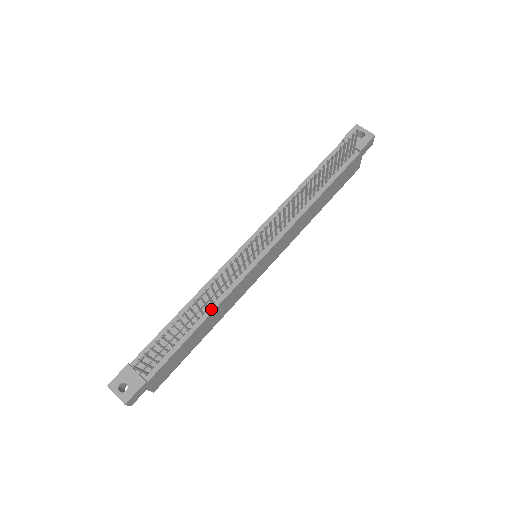
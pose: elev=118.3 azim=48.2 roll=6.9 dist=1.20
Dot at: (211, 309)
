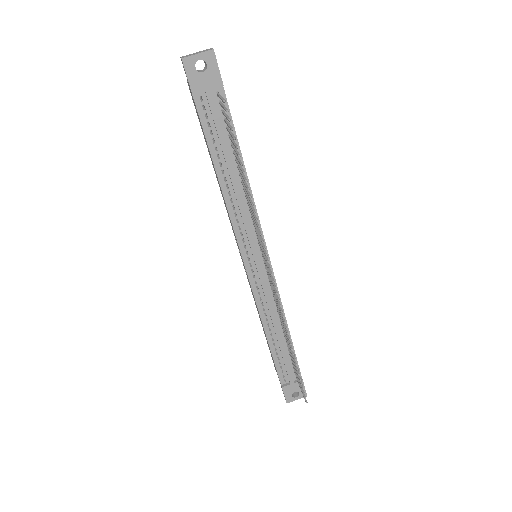
Dot at: occluded
